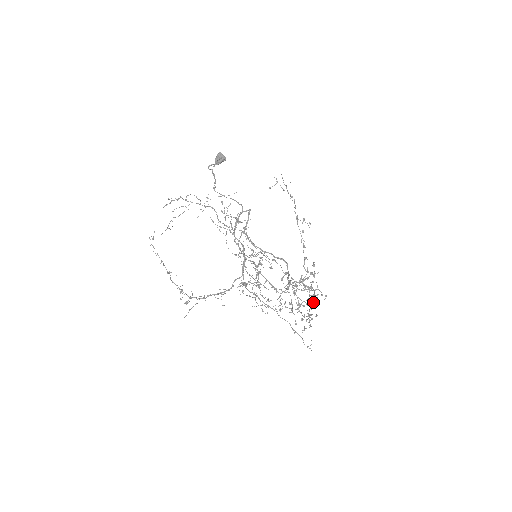
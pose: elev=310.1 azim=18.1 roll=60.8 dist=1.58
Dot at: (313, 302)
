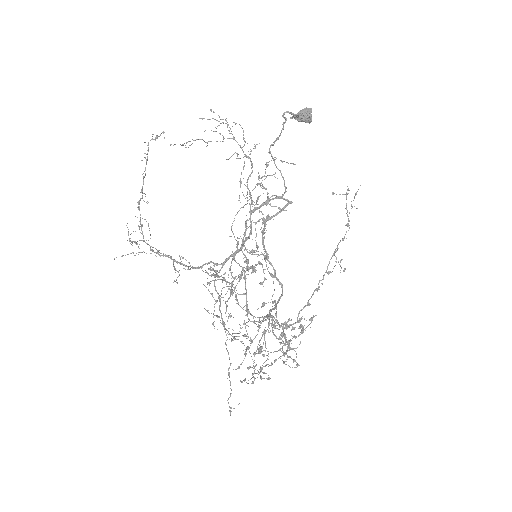
Dot at: occluded
